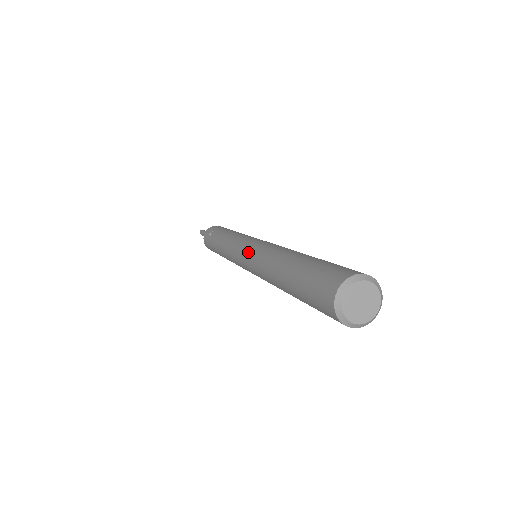
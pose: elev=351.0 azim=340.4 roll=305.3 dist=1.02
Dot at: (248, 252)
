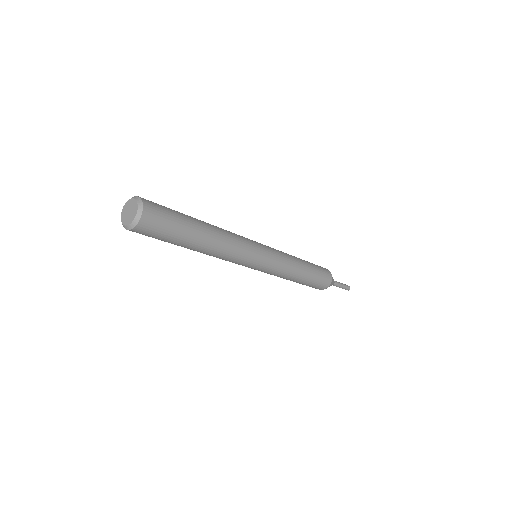
Dot at: occluded
